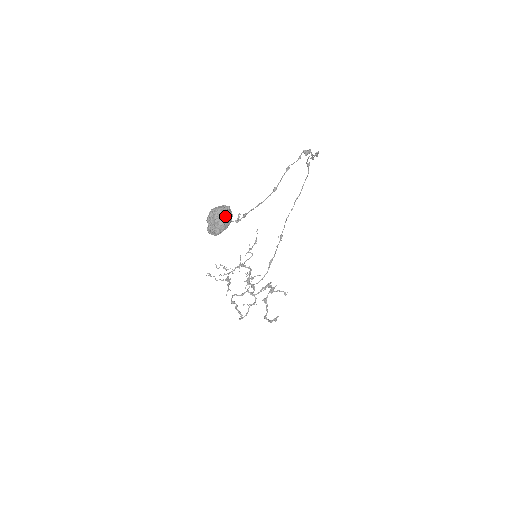
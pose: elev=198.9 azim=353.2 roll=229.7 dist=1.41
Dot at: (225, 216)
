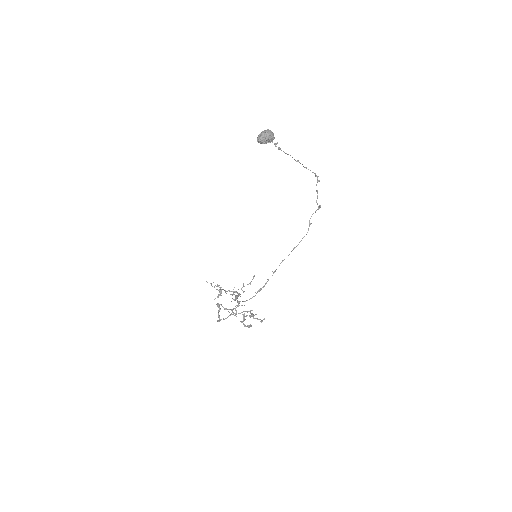
Dot at: (271, 132)
